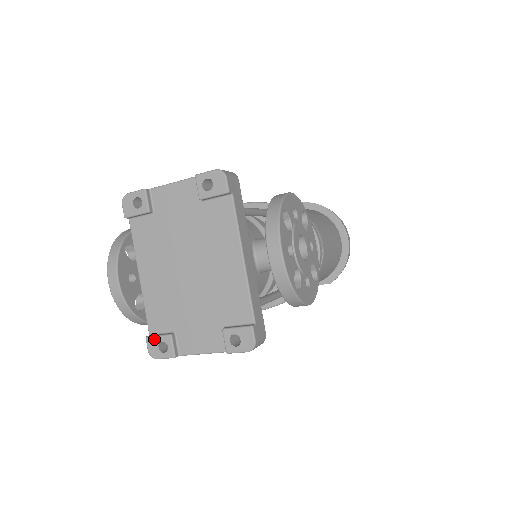
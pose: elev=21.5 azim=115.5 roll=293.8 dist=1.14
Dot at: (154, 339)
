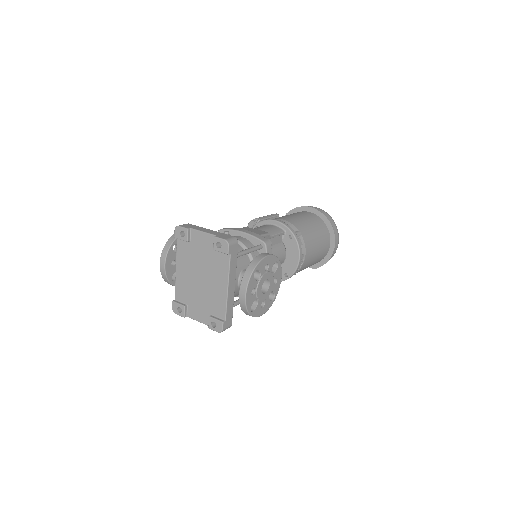
Dot at: (176, 304)
